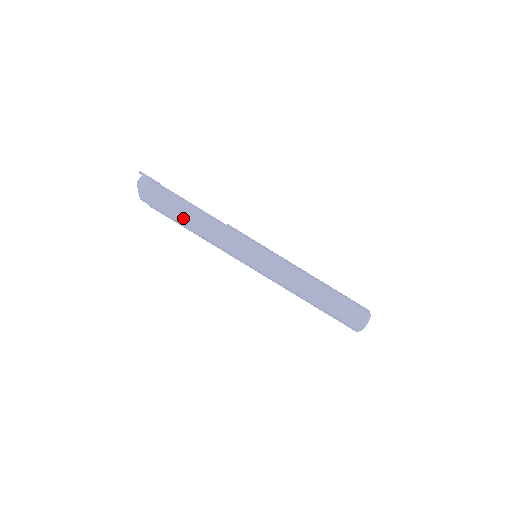
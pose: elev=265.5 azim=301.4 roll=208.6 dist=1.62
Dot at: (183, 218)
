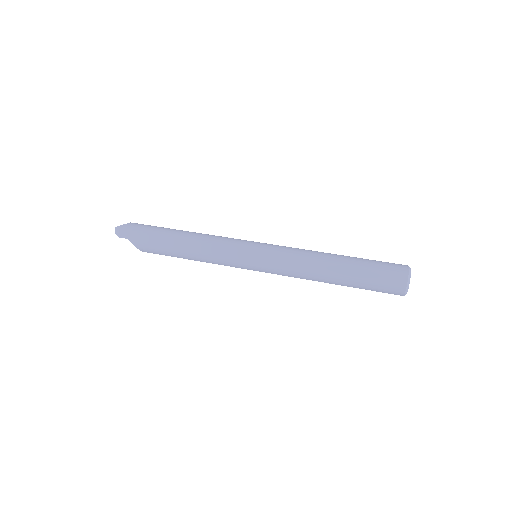
Dot at: (168, 236)
